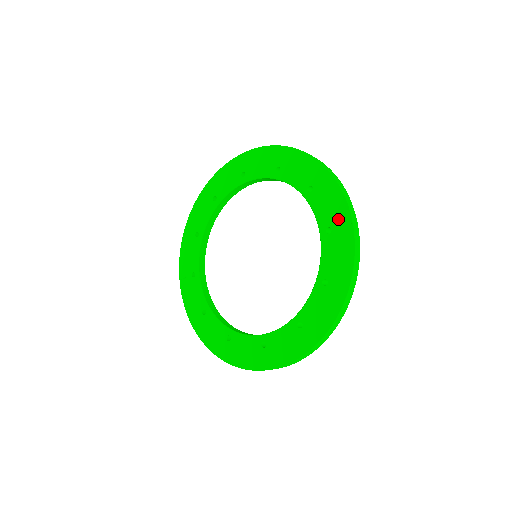
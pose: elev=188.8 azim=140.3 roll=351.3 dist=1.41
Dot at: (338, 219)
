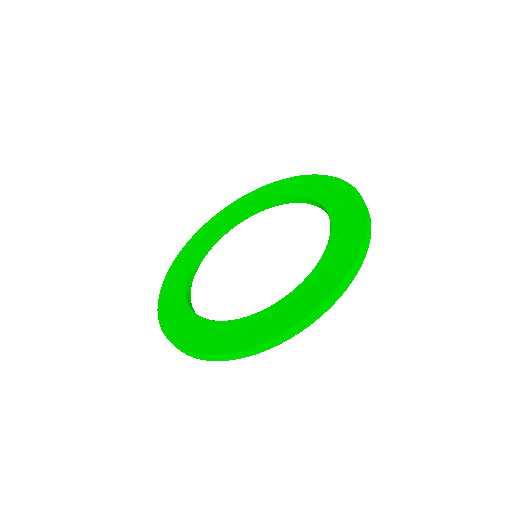
Dot at: (352, 229)
